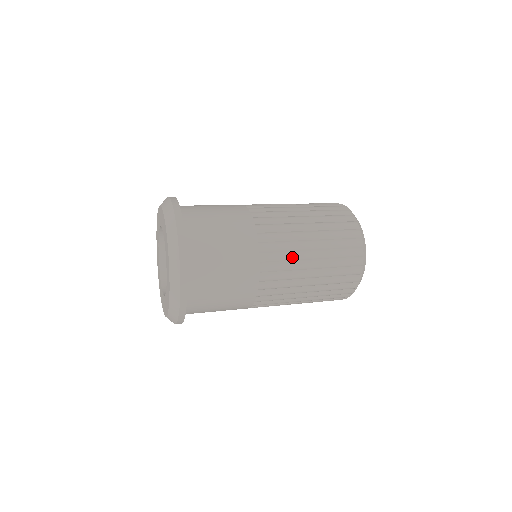
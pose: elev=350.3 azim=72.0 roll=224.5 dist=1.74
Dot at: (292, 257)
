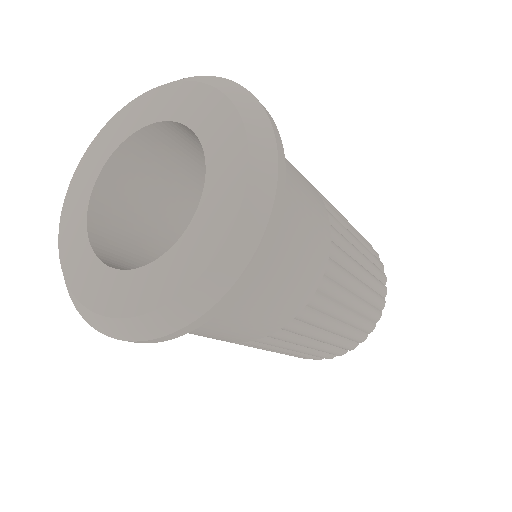
Dot at: (348, 233)
